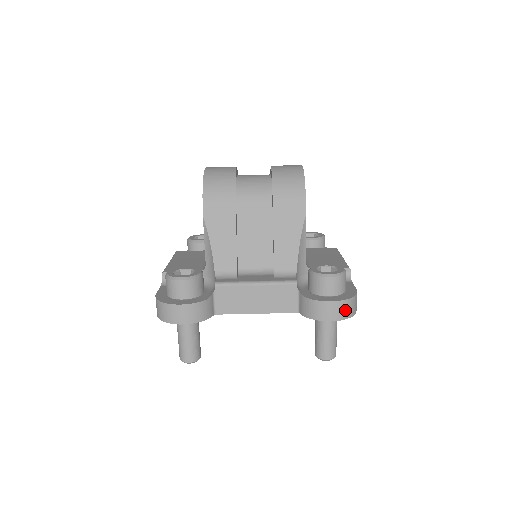
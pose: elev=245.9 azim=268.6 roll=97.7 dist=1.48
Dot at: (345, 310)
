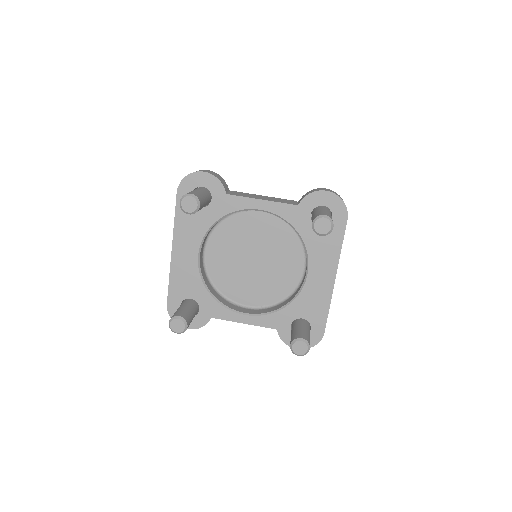
Dot at: (337, 194)
